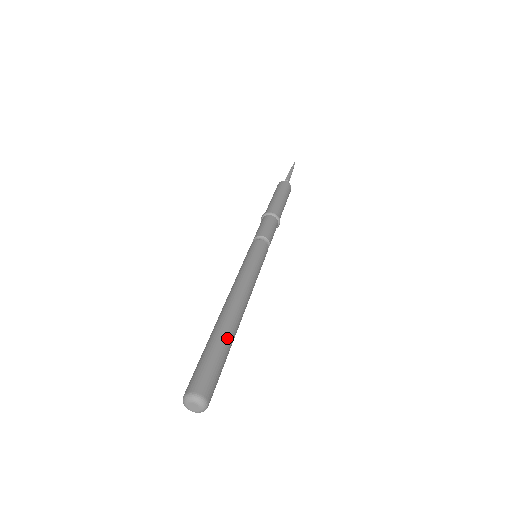
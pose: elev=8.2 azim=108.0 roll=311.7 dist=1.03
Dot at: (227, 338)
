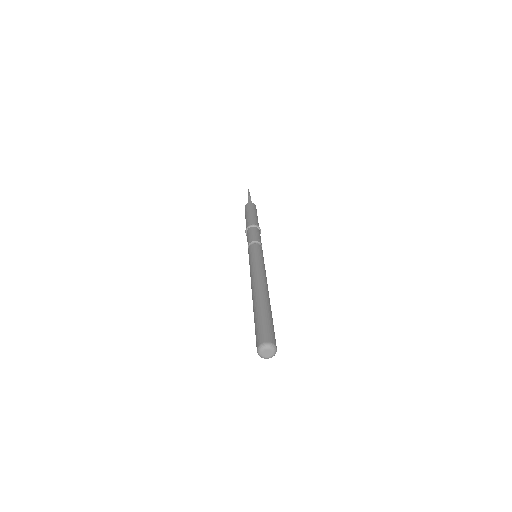
Dot at: (270, 309)
